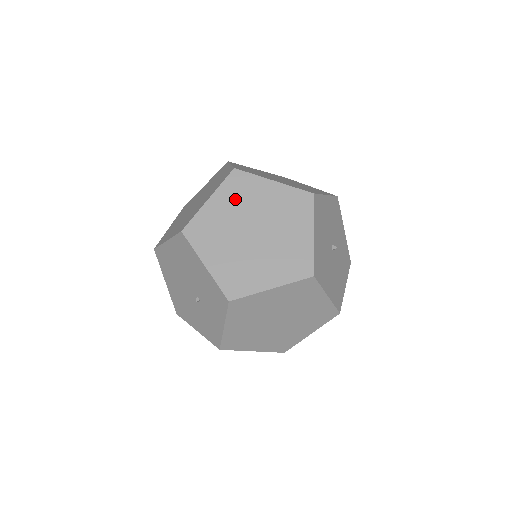
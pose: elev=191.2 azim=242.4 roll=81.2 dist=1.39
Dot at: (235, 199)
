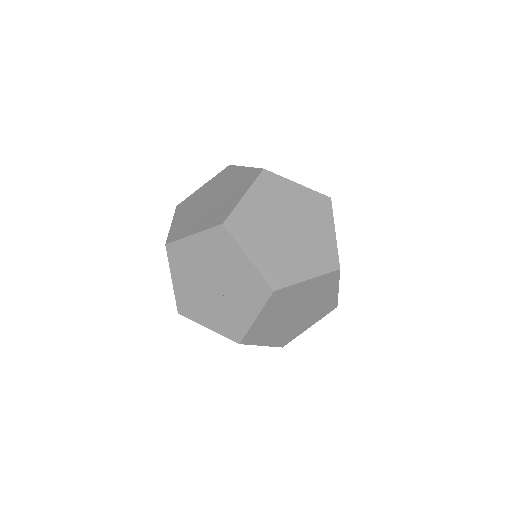
Dot at: (268, 197)
